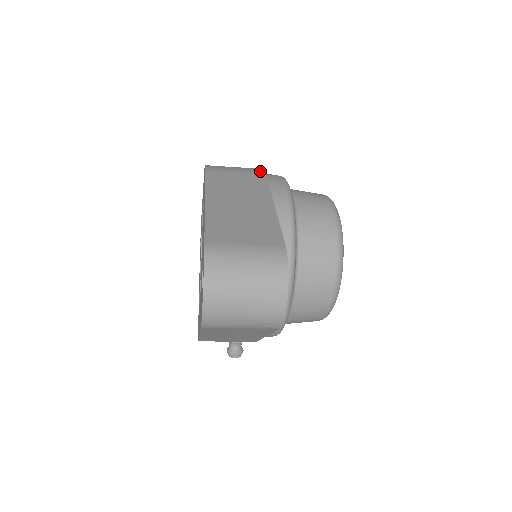
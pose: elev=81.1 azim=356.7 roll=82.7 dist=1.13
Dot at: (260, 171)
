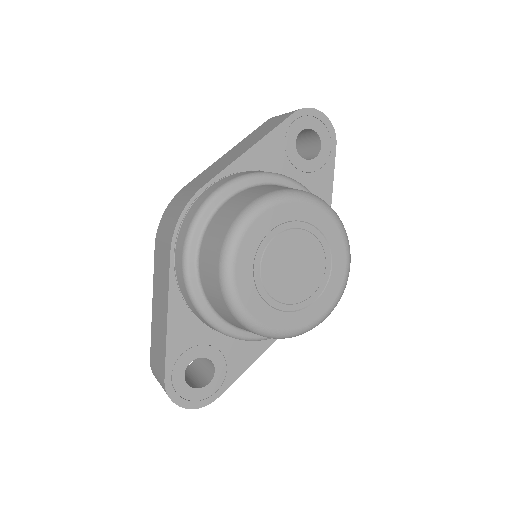
Dot at: (170, 240)
